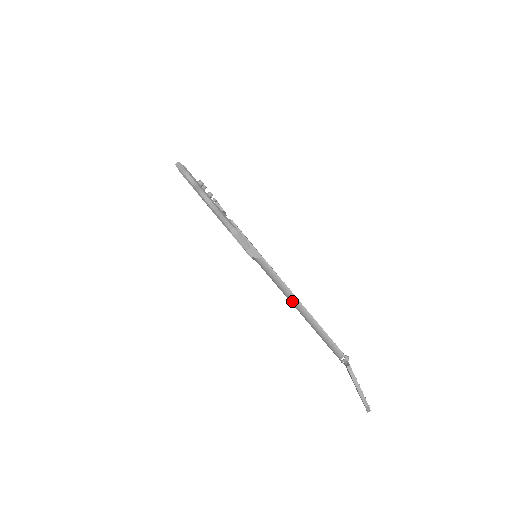
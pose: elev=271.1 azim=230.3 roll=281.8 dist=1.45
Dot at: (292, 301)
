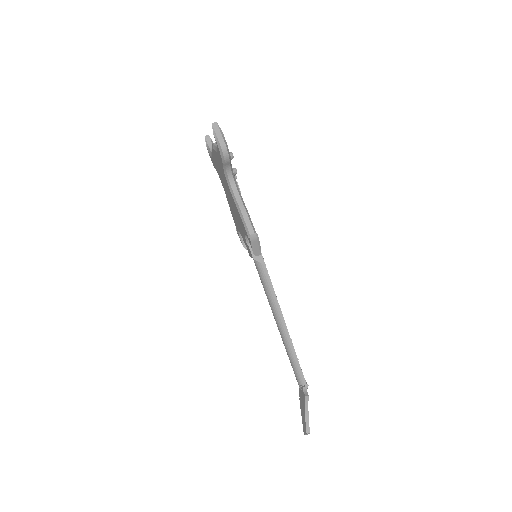
Dot at: (277, 317)
